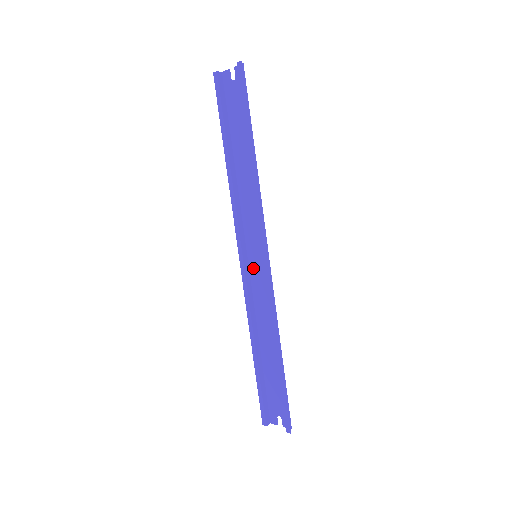
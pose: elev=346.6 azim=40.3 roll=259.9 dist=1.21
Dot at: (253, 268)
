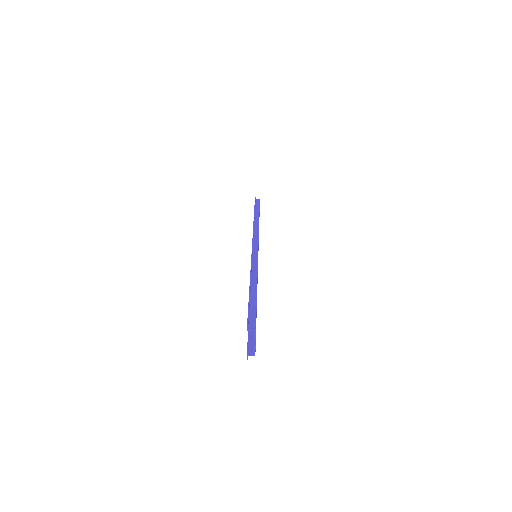
Dot at: occluded
